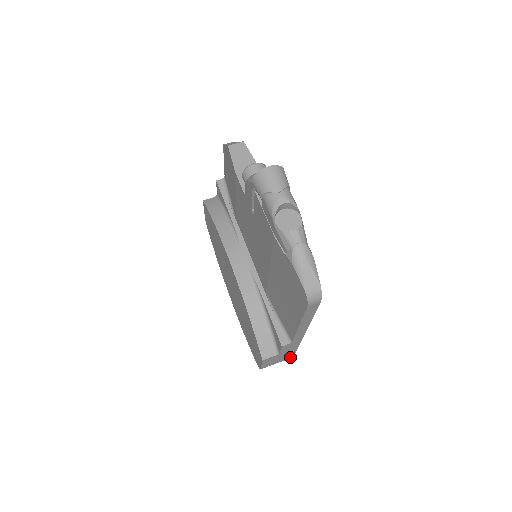
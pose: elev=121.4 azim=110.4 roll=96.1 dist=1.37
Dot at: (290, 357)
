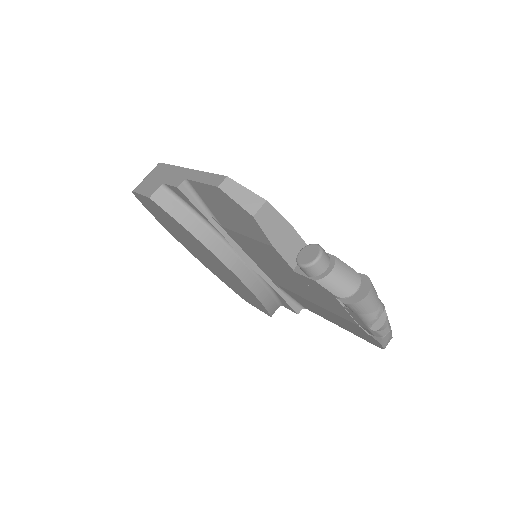
Dot at: occluded
